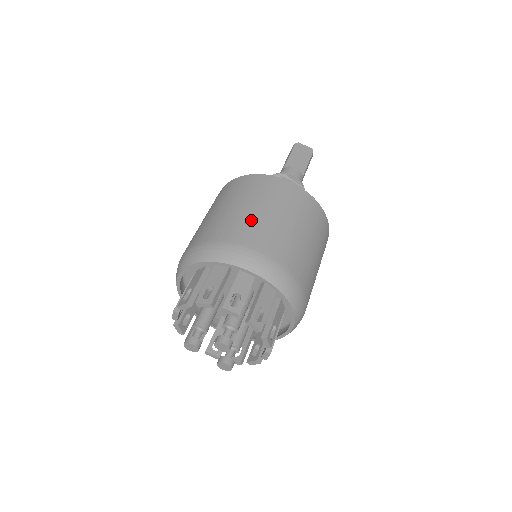
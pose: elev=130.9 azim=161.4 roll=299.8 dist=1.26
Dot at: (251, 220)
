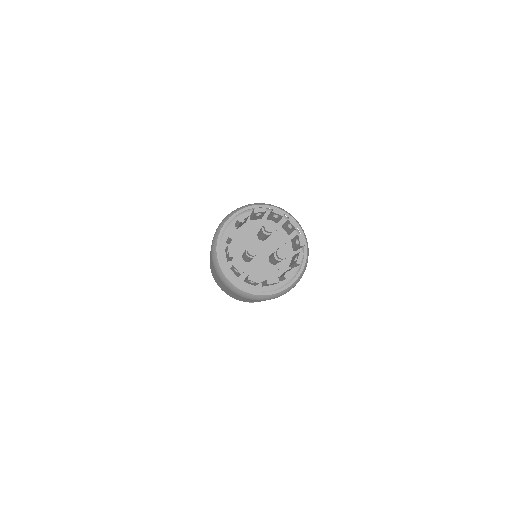
Dot at: occluded
